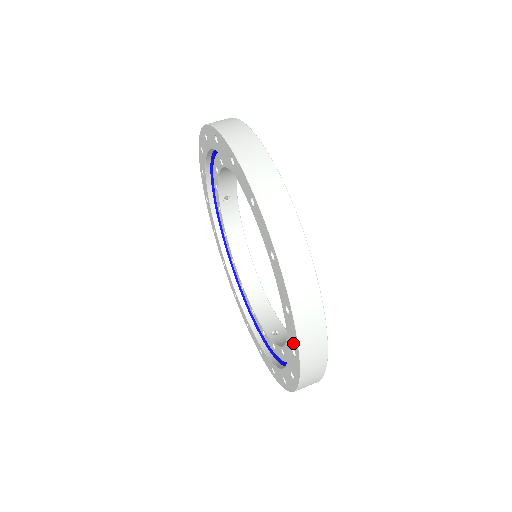
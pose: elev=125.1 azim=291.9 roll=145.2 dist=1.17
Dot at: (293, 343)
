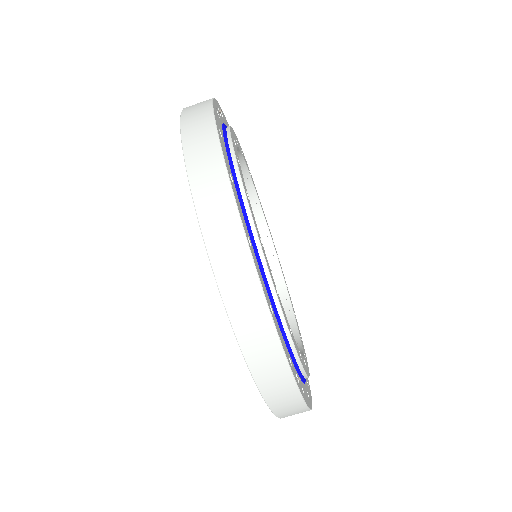
Dot at: occluded
